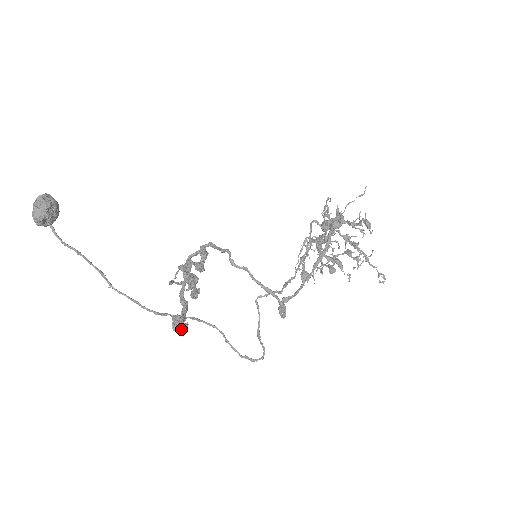
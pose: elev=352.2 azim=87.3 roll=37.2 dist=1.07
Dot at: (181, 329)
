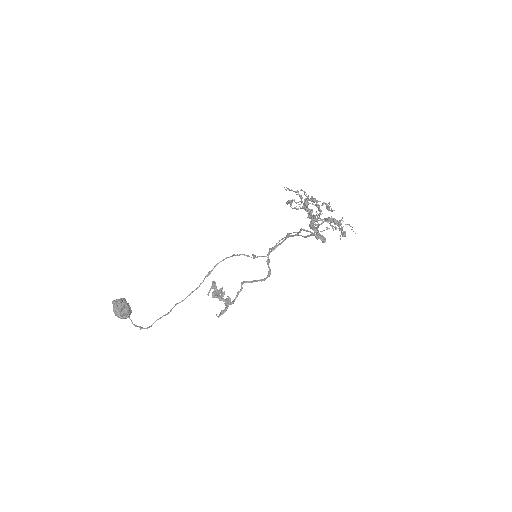
Dot at: occluded
